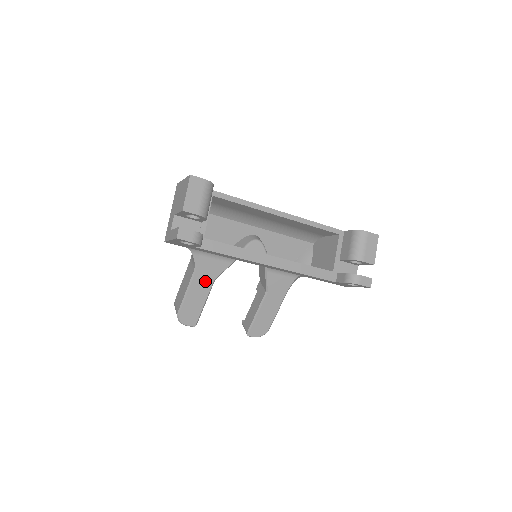
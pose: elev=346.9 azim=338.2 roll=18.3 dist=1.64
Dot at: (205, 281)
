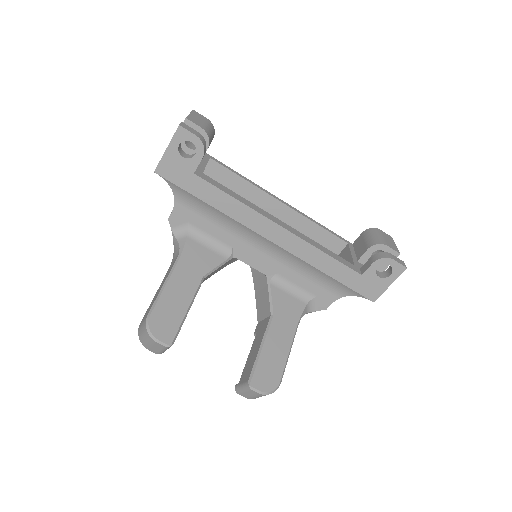
Dot at: (191, 274)
